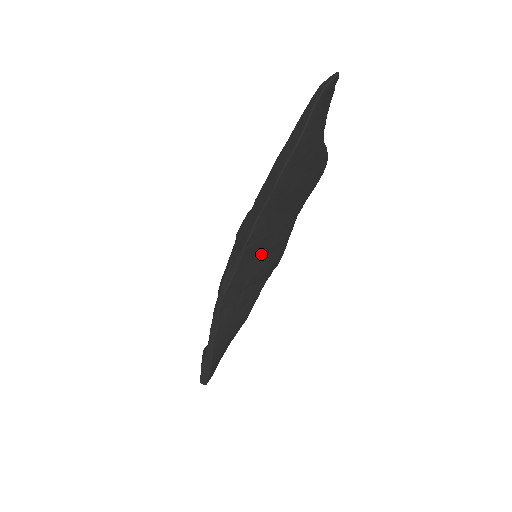
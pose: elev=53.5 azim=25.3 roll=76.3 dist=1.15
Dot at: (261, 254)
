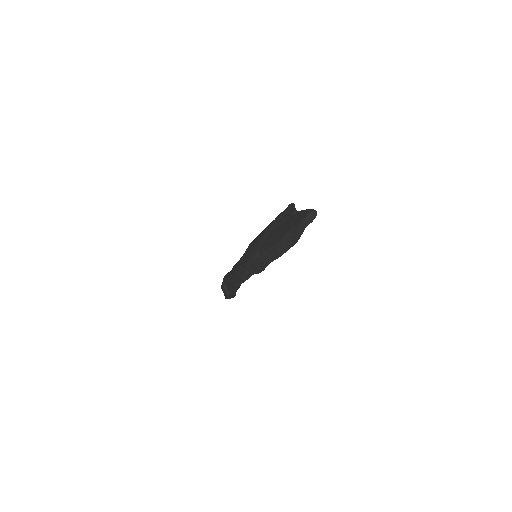
Dot at: occluded
